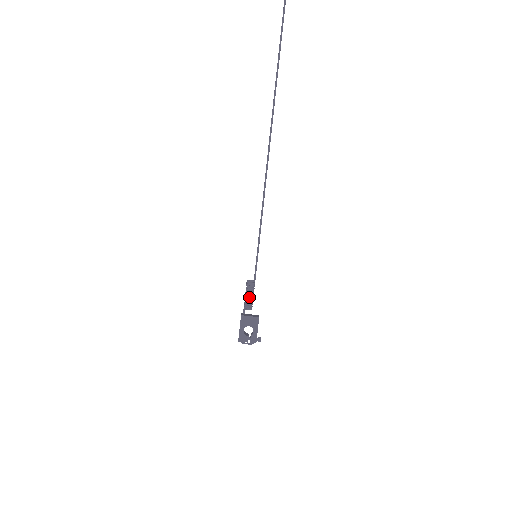
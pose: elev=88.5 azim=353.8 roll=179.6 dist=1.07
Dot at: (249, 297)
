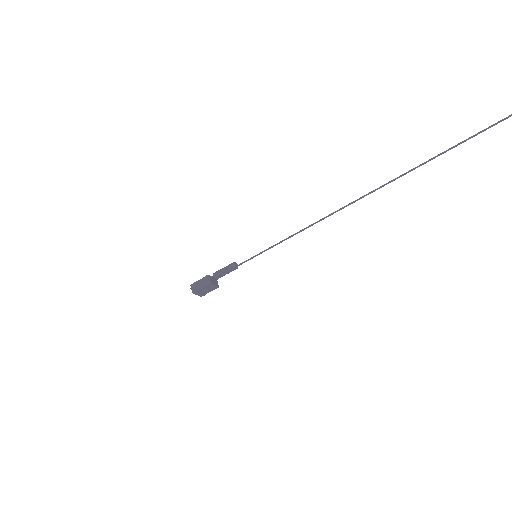
Dot at: occluded
